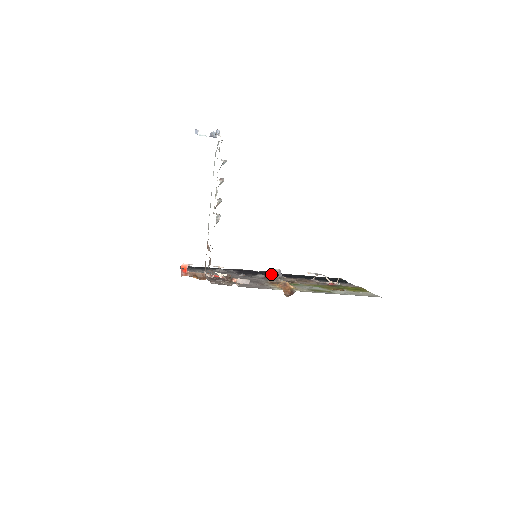
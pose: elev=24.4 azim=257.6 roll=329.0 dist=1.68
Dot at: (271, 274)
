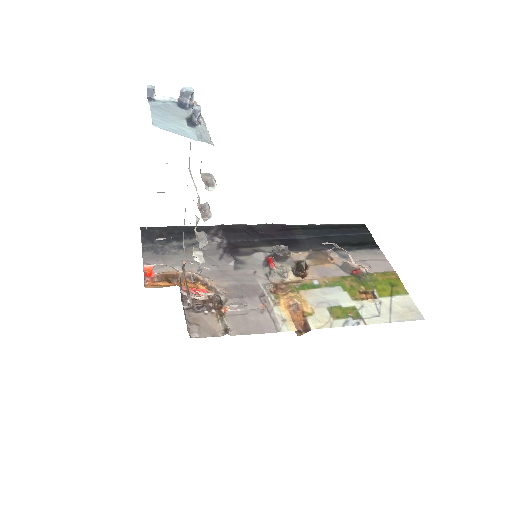
Dot at: (272, 235)
